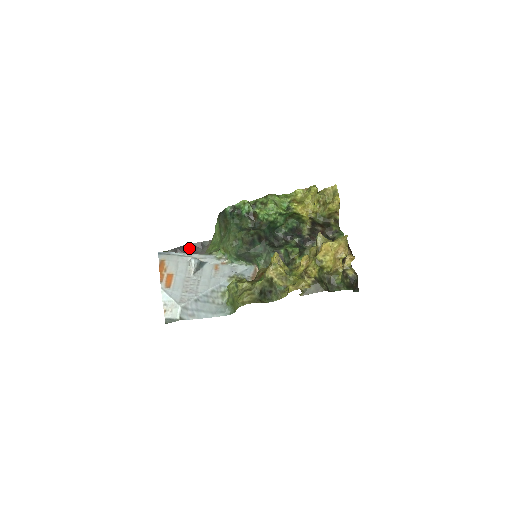
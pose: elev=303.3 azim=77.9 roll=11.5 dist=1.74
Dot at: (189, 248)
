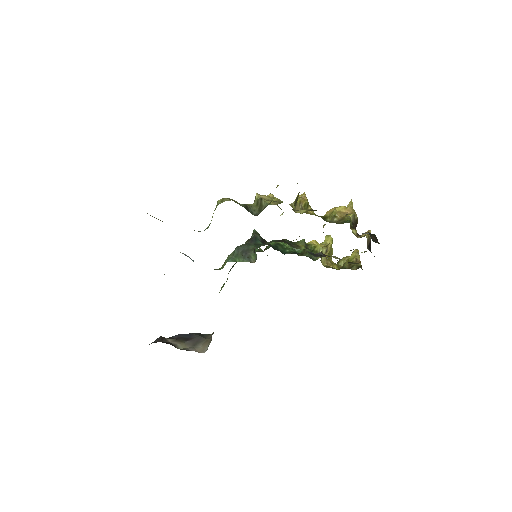
Dot at: (185, 336)
